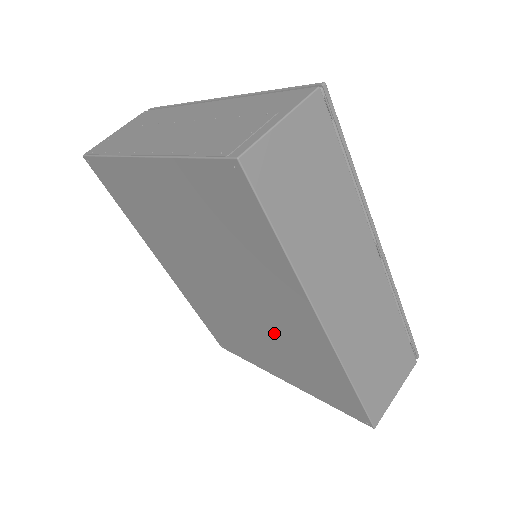
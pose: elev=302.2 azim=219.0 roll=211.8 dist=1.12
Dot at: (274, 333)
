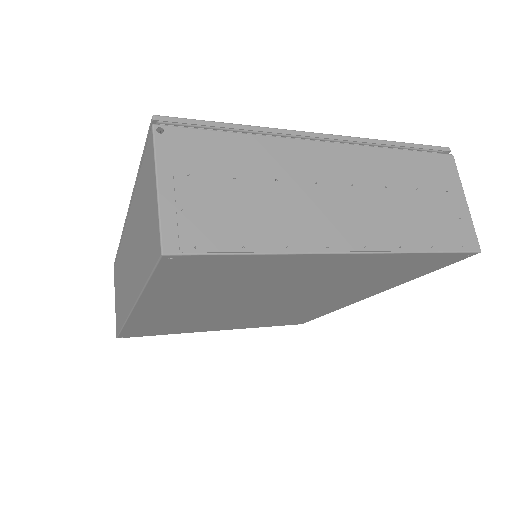
Dot at: (282, 311)
